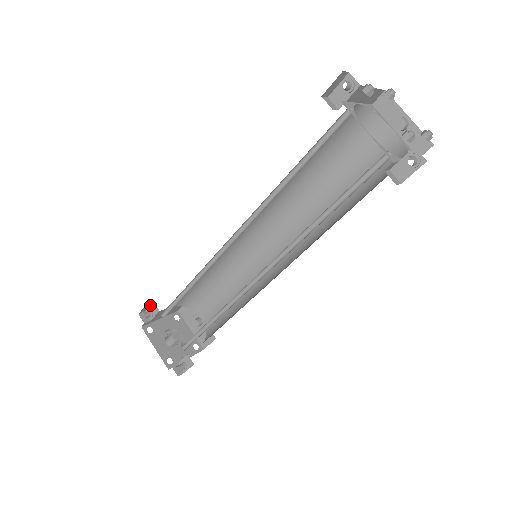
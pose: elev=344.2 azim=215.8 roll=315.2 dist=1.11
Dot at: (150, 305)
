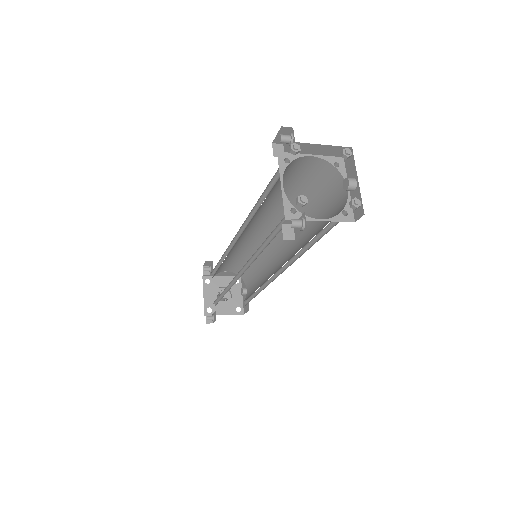
Dot at: (211, 263)
